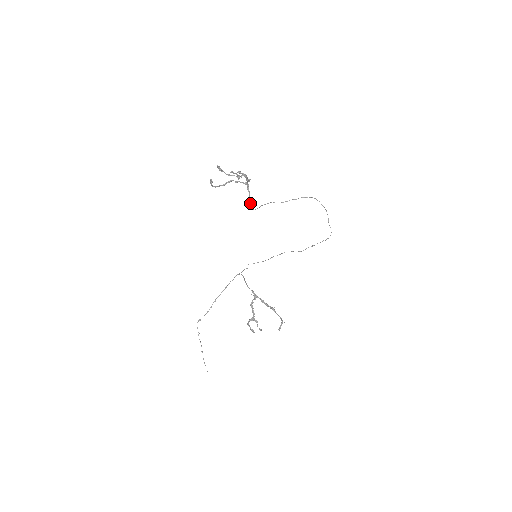
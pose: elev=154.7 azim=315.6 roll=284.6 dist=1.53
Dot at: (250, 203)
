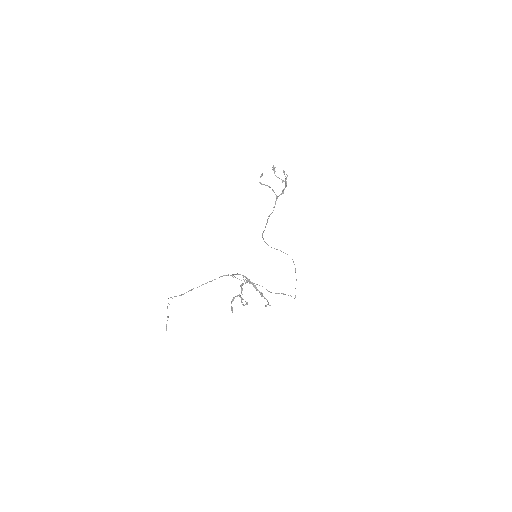
Dot at: occluded
